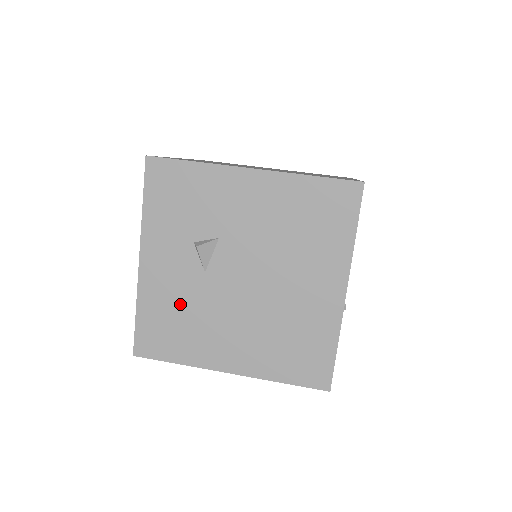
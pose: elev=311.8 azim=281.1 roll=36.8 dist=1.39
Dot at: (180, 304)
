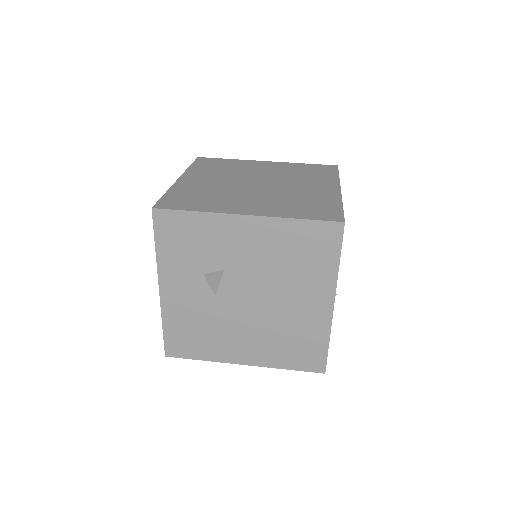
Dot at: (198, 319)
